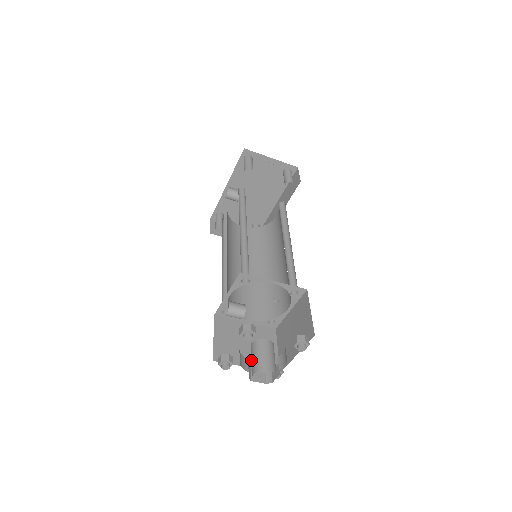
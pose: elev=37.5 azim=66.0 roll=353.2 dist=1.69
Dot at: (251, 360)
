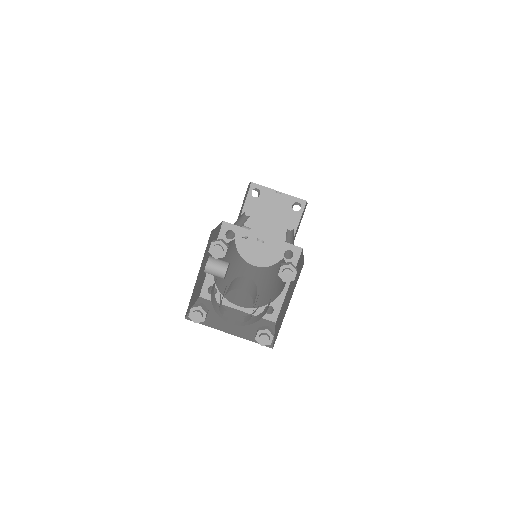
Dot at: occluded
